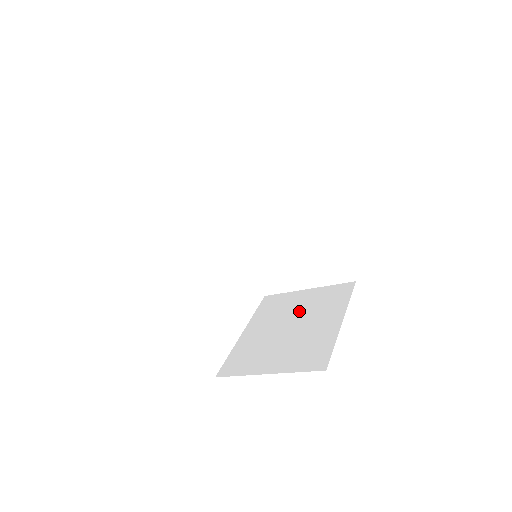
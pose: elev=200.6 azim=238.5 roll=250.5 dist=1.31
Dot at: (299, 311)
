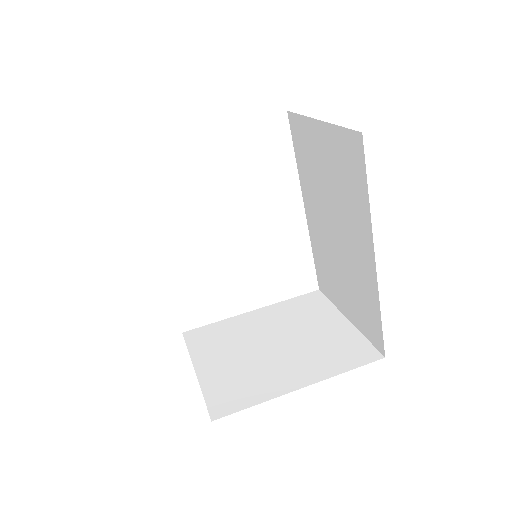
Dot at: (303, 336)
